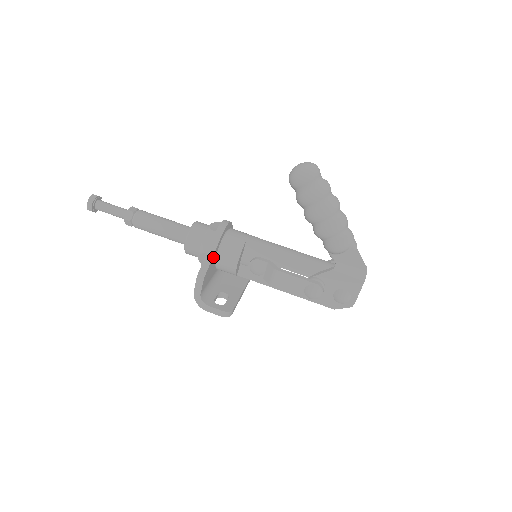
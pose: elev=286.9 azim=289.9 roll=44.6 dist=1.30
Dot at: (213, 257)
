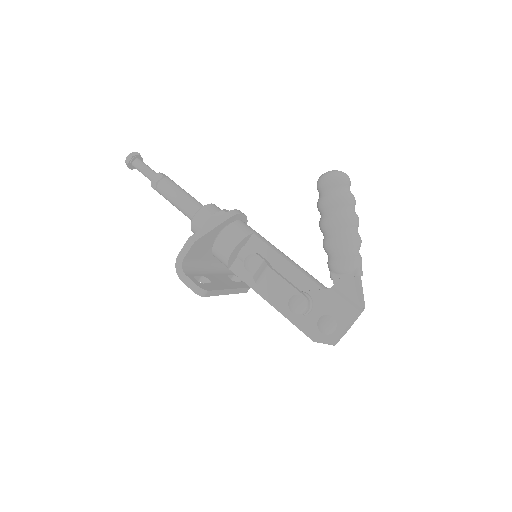
Dot at: (213, 231)
